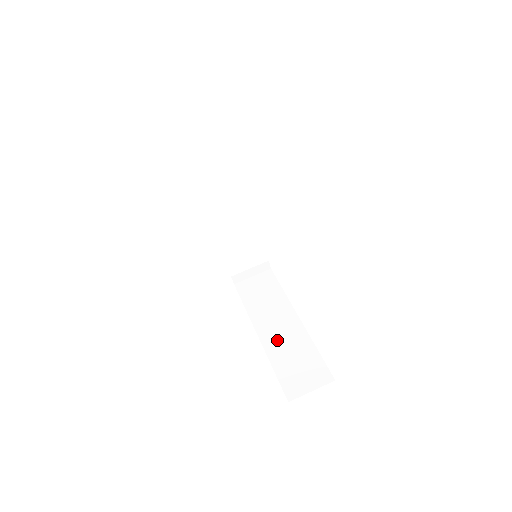
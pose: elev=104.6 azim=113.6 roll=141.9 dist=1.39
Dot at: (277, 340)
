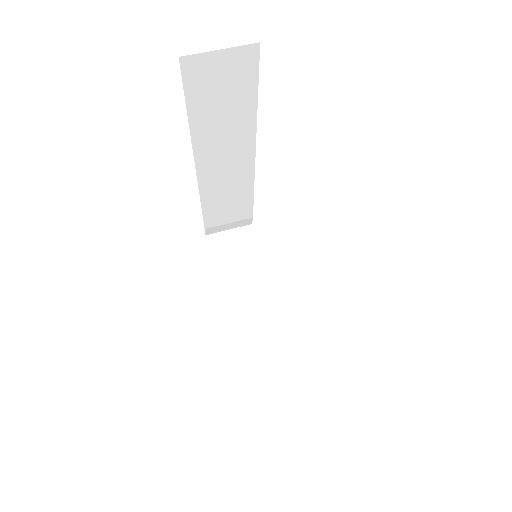
Dot at: (249, 324)
